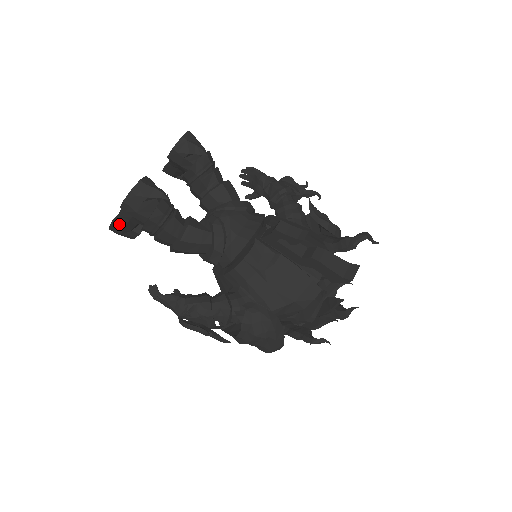
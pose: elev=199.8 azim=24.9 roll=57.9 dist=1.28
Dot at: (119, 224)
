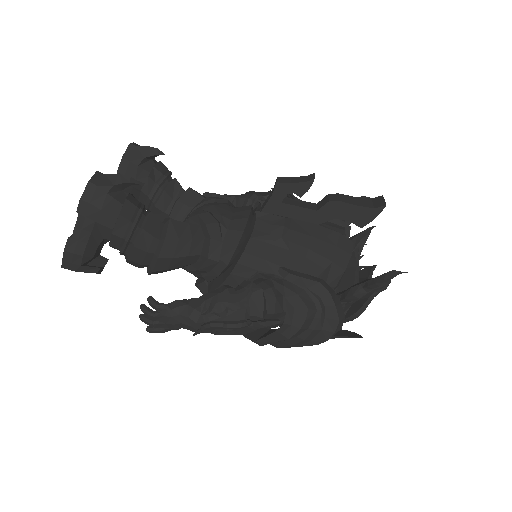
Dot at: (77, 245)
